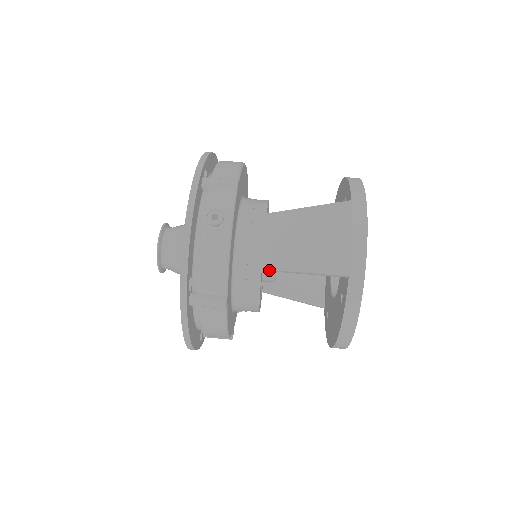
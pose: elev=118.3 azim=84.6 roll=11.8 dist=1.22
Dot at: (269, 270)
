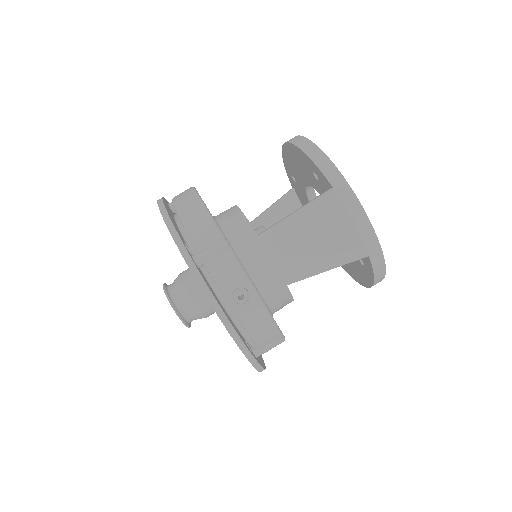
Dot at: (294, 282)
